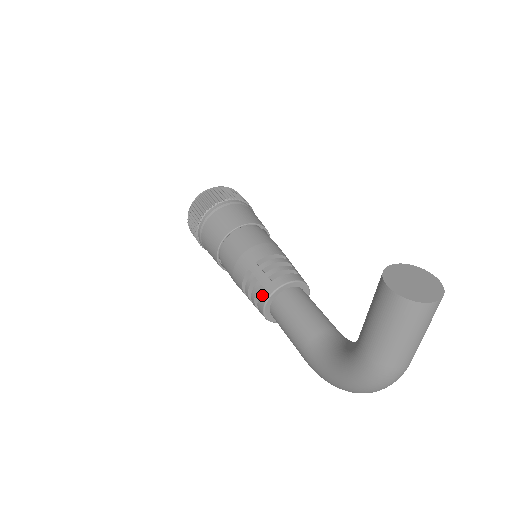
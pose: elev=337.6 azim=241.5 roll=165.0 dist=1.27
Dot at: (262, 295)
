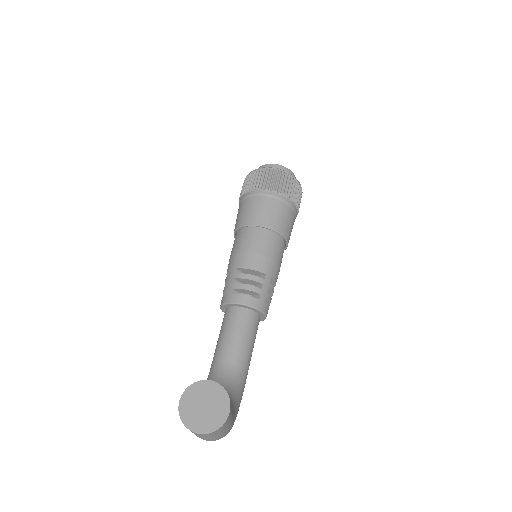
Dot at: (222, 298)
